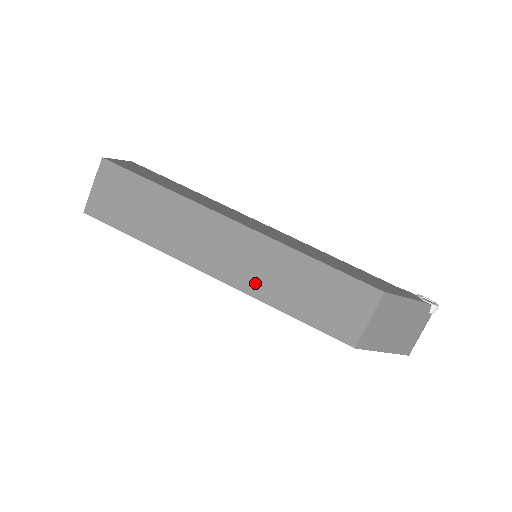
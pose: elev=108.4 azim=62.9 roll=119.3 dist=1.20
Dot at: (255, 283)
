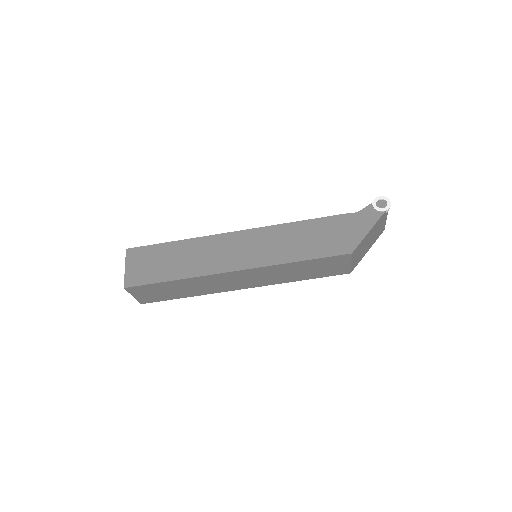
Dot at: (271, 281)
